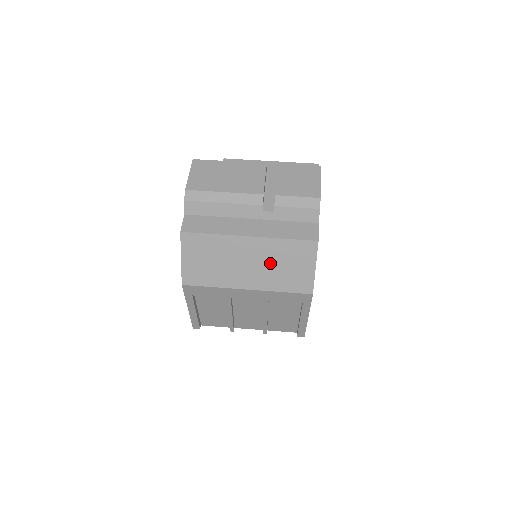
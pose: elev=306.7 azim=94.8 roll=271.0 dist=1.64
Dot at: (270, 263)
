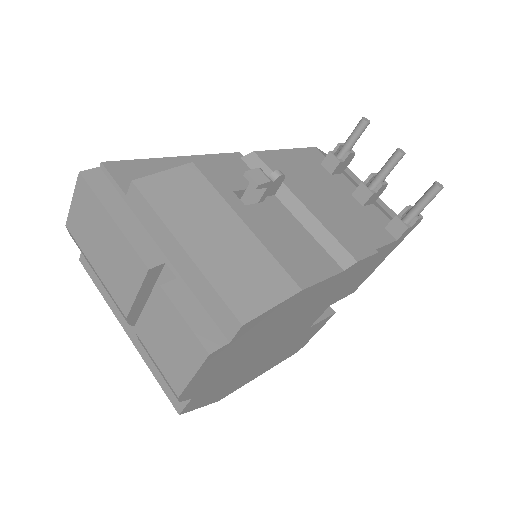
Dot at: occluded
